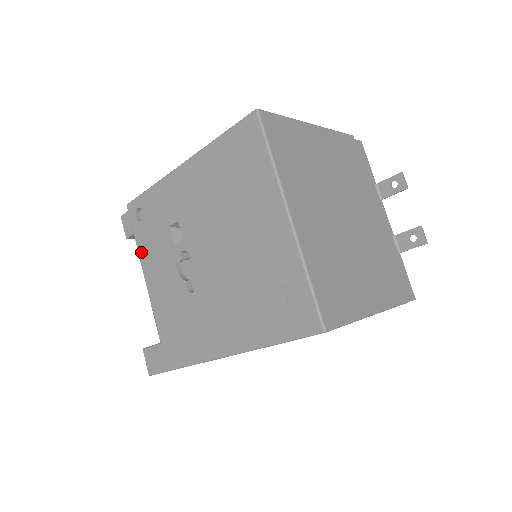
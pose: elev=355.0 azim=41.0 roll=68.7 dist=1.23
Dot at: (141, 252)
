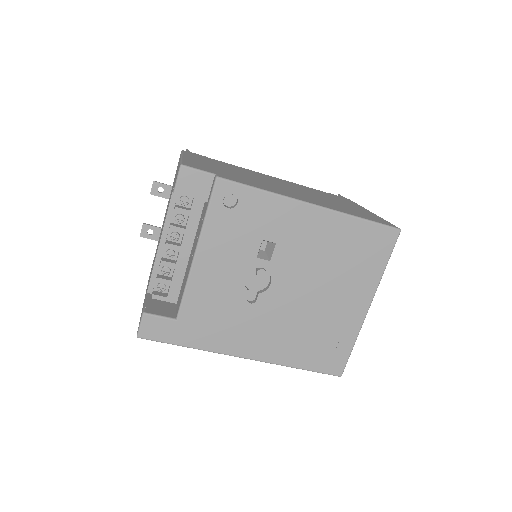
Dot at: (207, 234)
